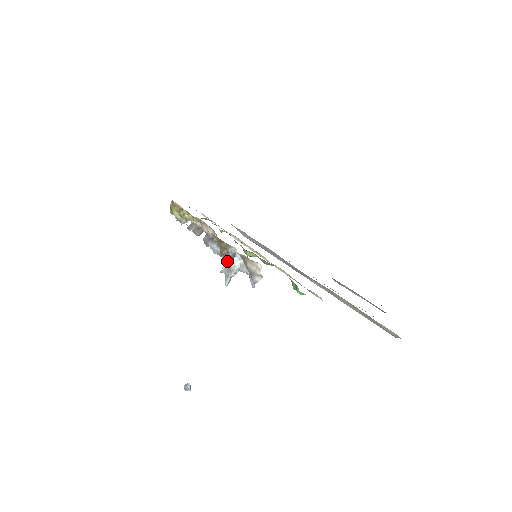
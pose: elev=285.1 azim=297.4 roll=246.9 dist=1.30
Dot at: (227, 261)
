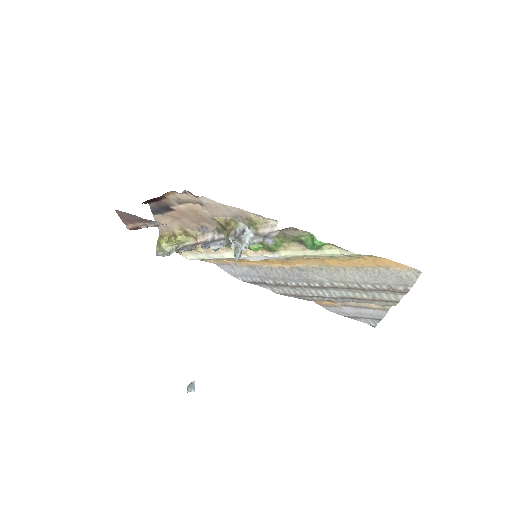
Dot at: occluded
